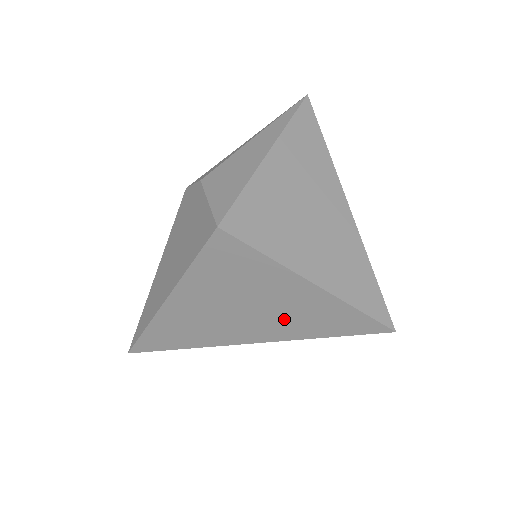
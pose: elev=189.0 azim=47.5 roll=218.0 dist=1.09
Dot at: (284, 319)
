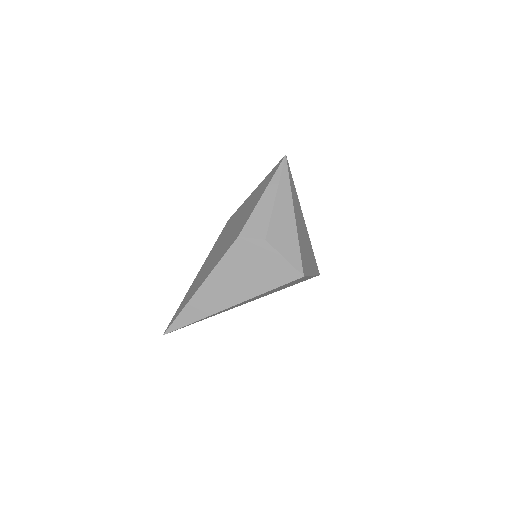
Dot at: (282, 288)
